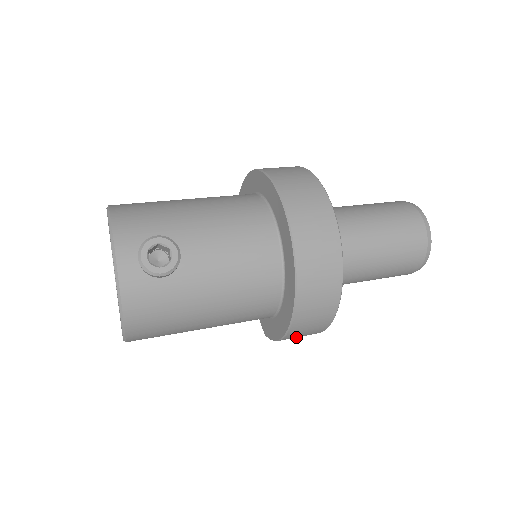
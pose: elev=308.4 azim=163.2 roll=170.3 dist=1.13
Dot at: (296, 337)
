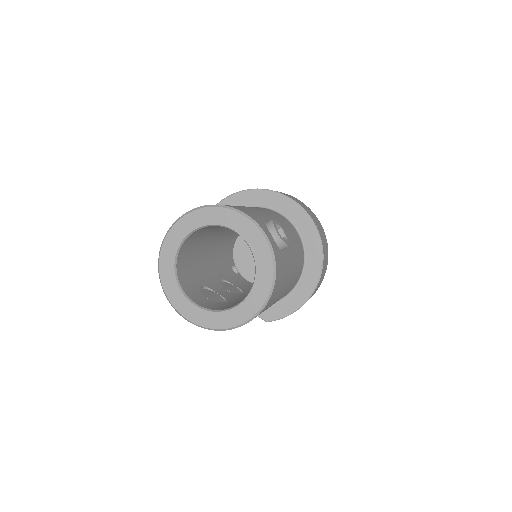
Dot at: occluded
